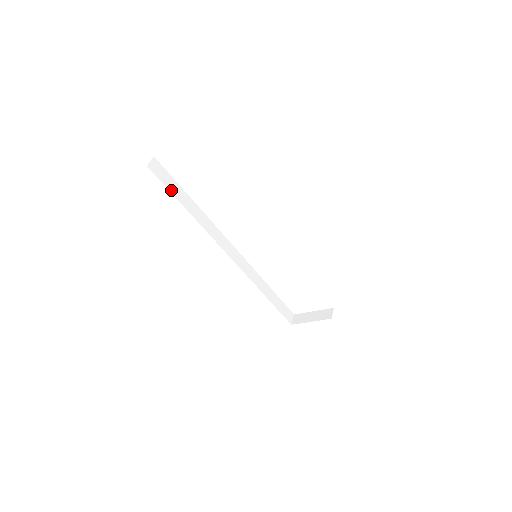
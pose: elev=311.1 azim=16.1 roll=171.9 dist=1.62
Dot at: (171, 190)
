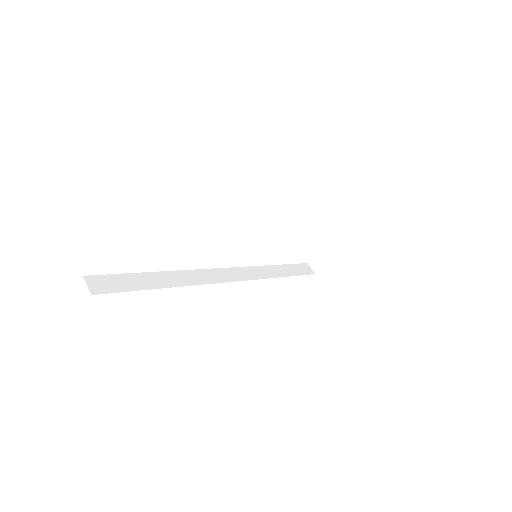
Dot at: (135, 288)
